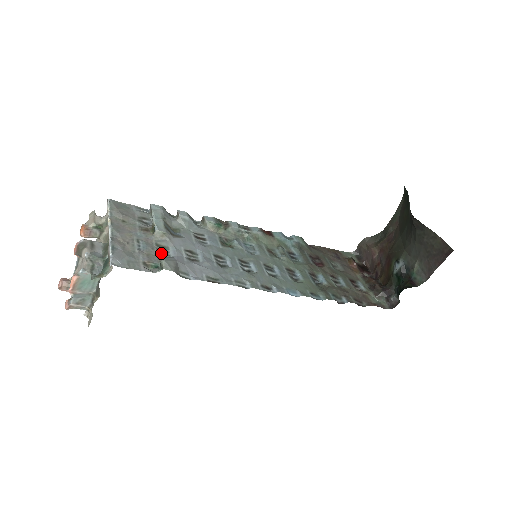
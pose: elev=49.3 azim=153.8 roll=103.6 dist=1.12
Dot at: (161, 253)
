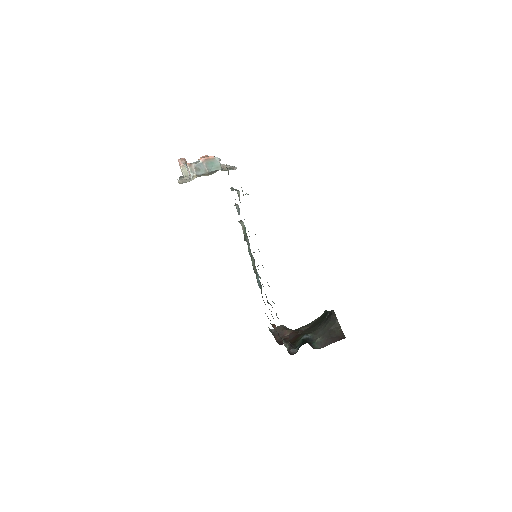
Dot at: occluded
